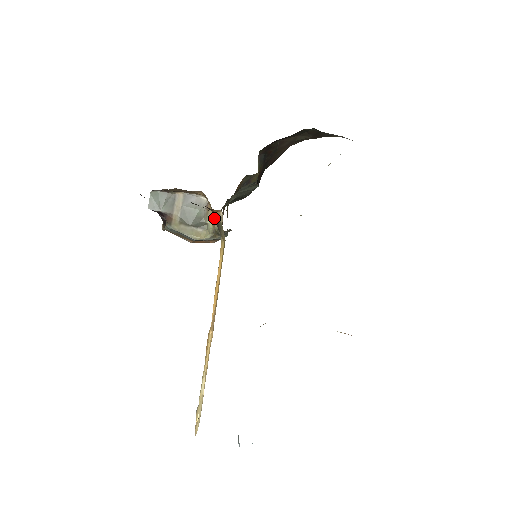
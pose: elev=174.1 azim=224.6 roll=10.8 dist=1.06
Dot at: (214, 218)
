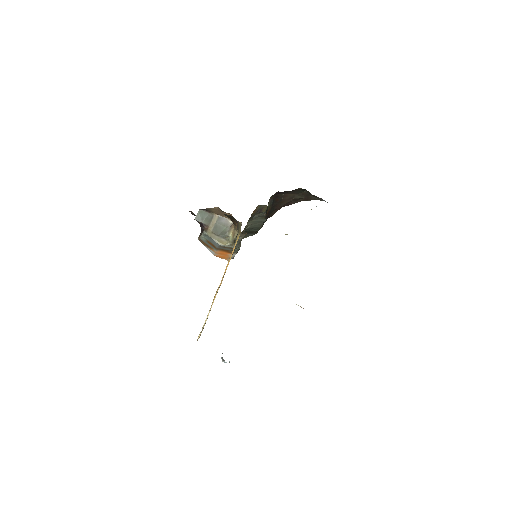
Dot at: (237, 221)
